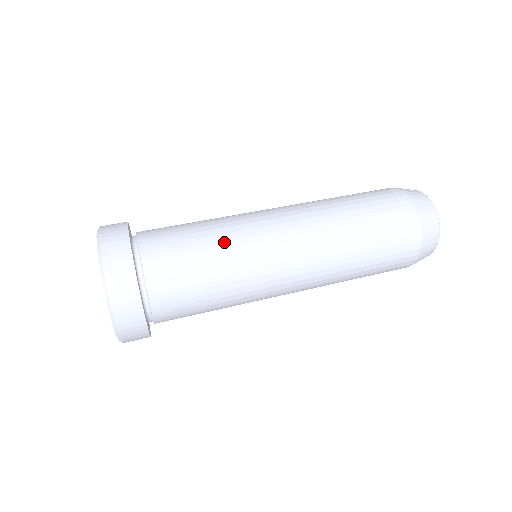
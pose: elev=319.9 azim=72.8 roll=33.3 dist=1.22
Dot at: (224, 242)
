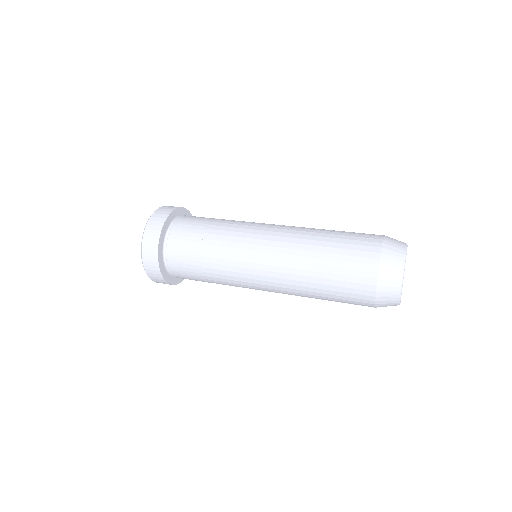
Dot at: (224, 231)
